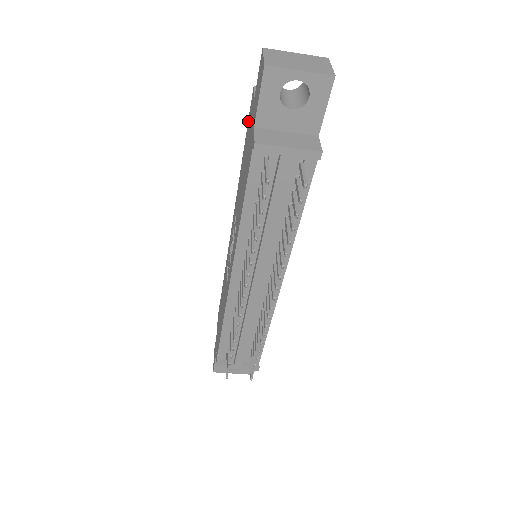
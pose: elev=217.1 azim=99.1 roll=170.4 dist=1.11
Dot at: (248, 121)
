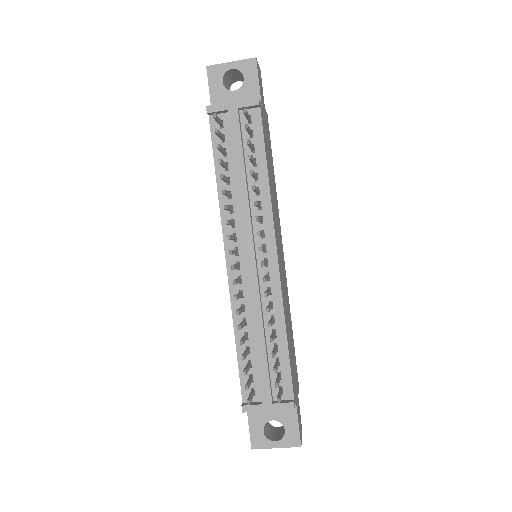
Dot at: occluded
